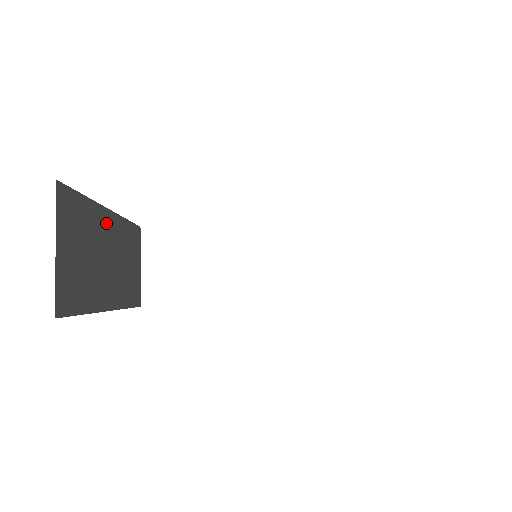
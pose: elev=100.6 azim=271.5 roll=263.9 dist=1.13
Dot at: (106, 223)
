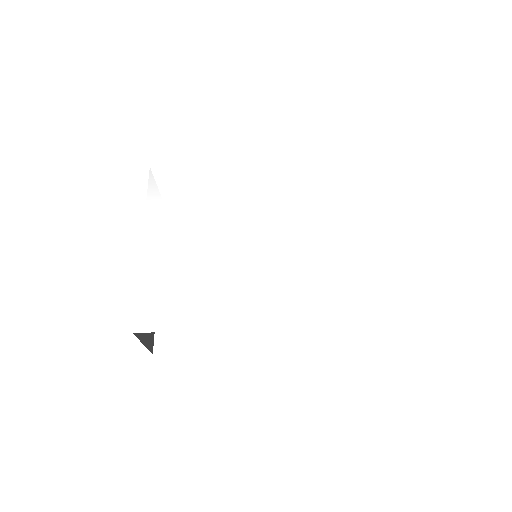
Dot at: occluded
